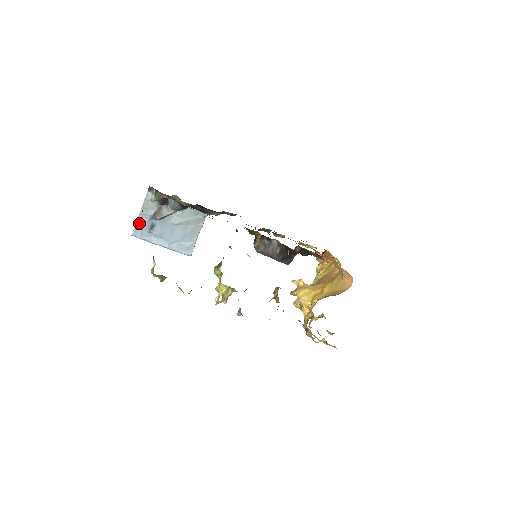
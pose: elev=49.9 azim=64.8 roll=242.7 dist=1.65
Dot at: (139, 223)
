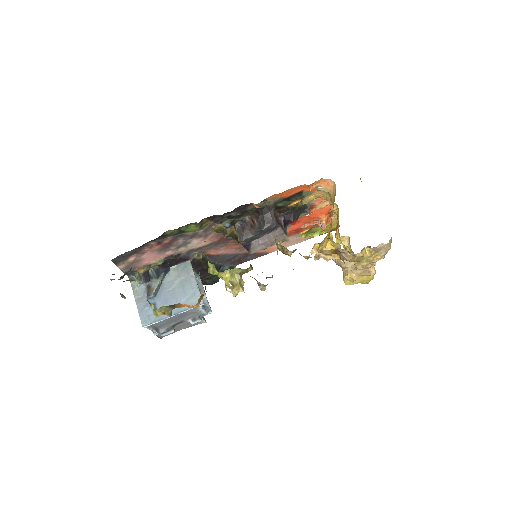
Dot at: (141, 312)
